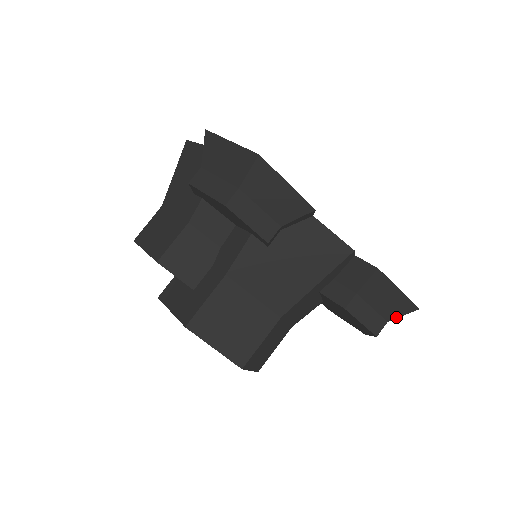
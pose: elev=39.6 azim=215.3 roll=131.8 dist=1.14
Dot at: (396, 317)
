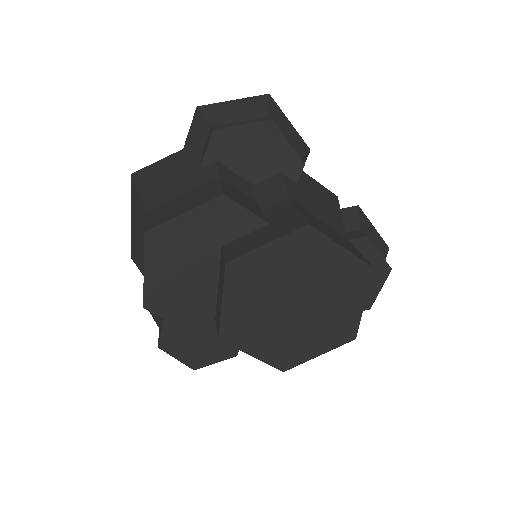
Dot at: (385, 256)
